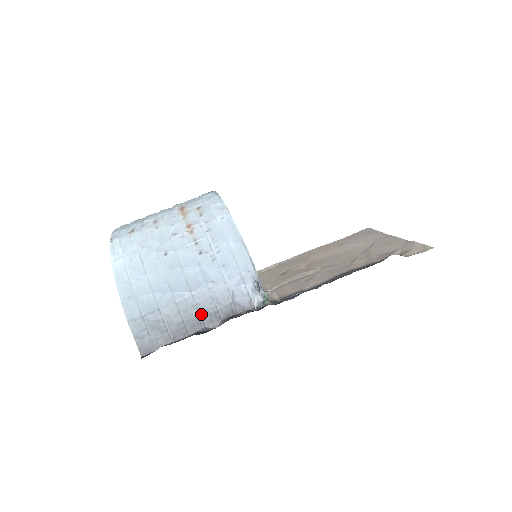
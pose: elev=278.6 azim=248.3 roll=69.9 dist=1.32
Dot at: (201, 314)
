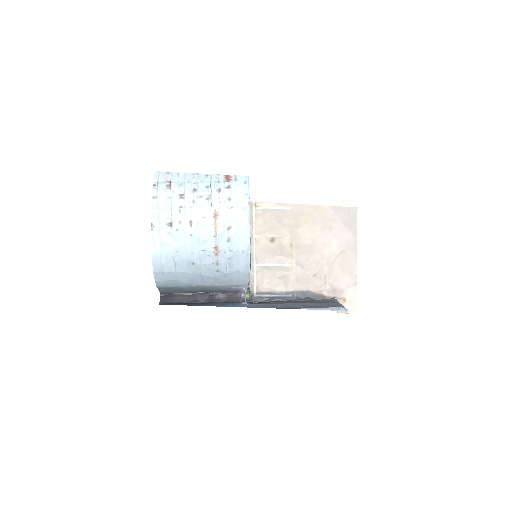
Dot at: (205, 290)
